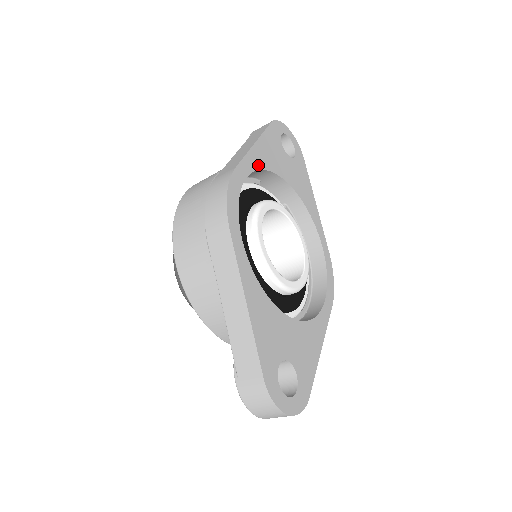
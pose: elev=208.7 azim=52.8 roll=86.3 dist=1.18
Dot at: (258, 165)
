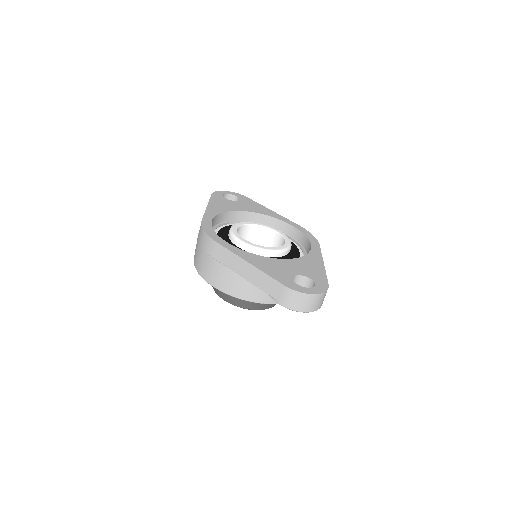
Dot at: (216, 213)
